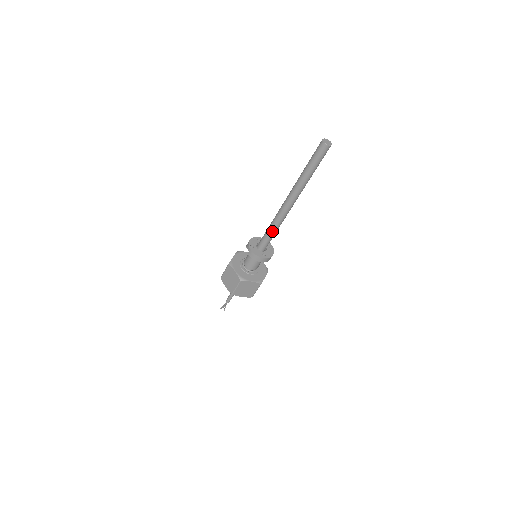
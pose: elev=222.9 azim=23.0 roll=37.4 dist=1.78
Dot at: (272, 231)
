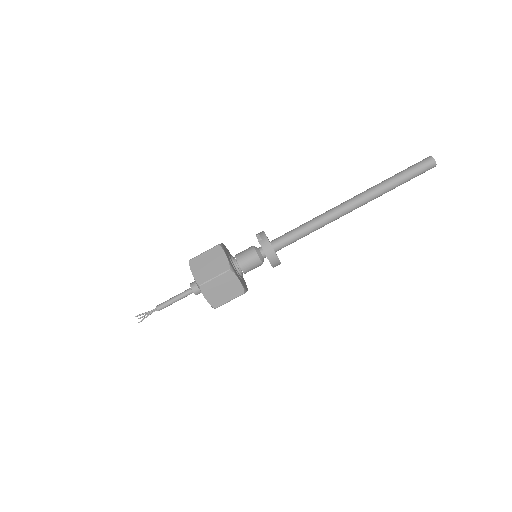
Dot at: (307, 229)
